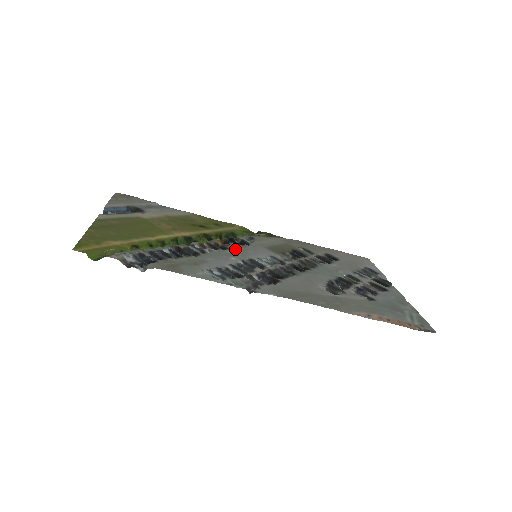
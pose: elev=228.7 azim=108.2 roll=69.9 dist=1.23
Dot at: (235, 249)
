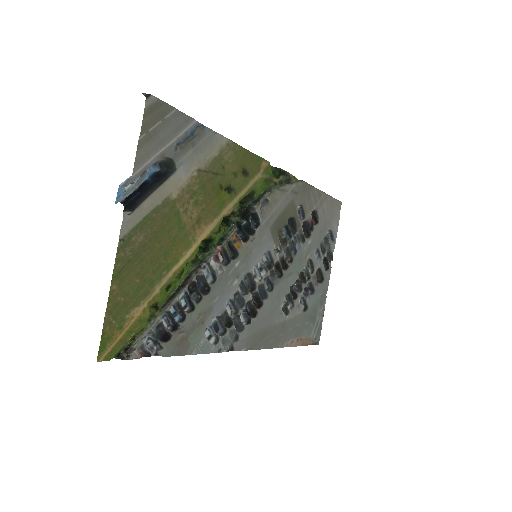
Dot at: (243, 253)
